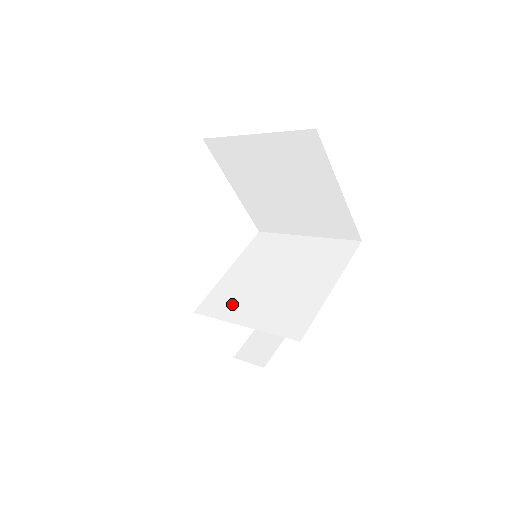
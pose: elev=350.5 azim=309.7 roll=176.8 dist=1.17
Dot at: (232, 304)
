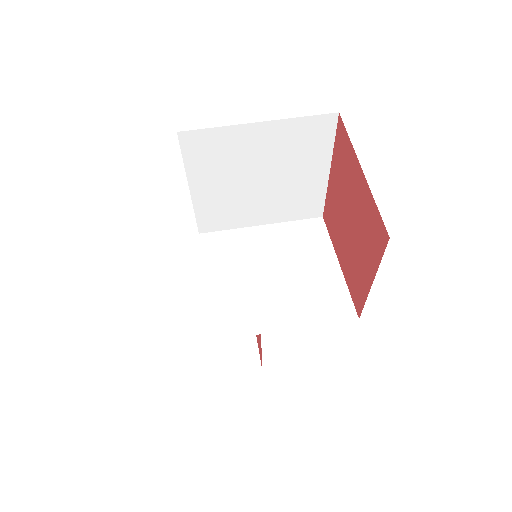
Dot at: (250, 315)
